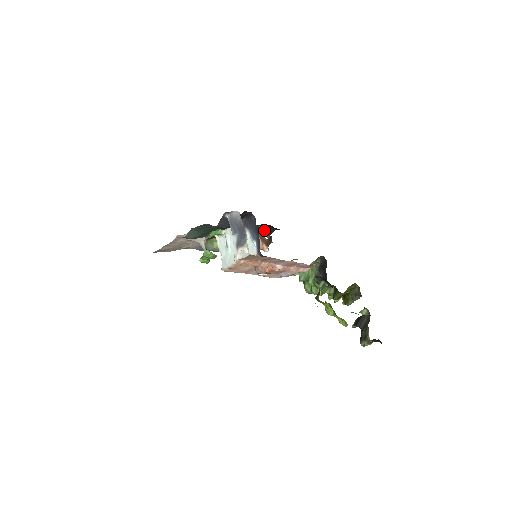
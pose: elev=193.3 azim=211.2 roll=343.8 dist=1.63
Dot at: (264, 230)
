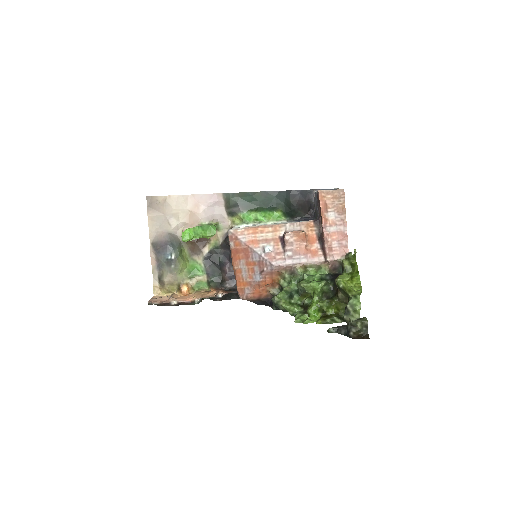
Dot at: occluded
